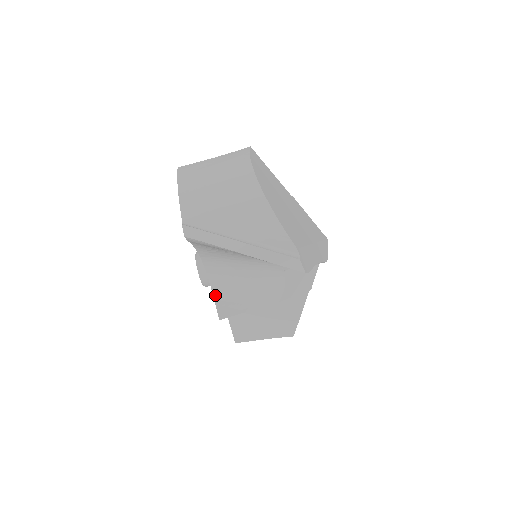
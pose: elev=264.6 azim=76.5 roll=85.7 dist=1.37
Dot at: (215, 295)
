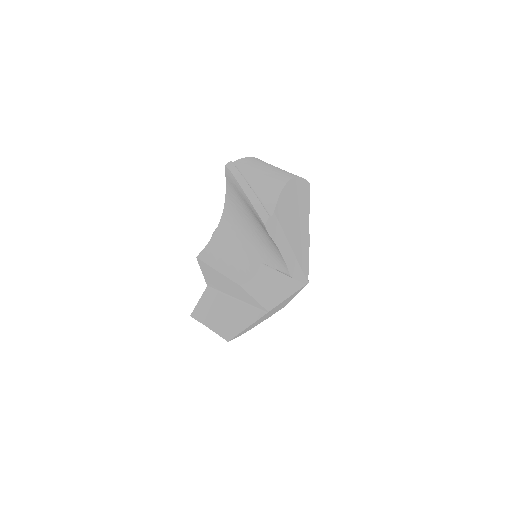
Dot at: (210, 243)
